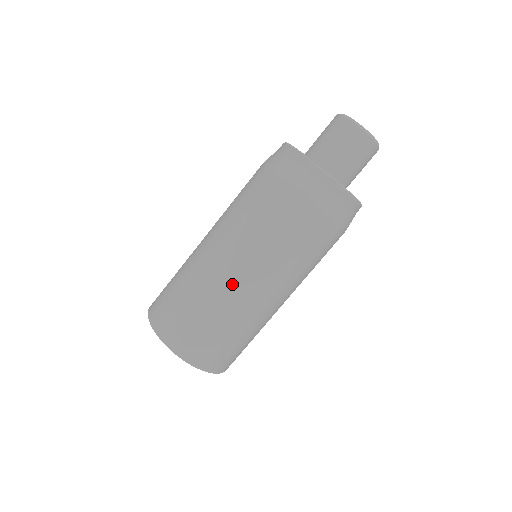
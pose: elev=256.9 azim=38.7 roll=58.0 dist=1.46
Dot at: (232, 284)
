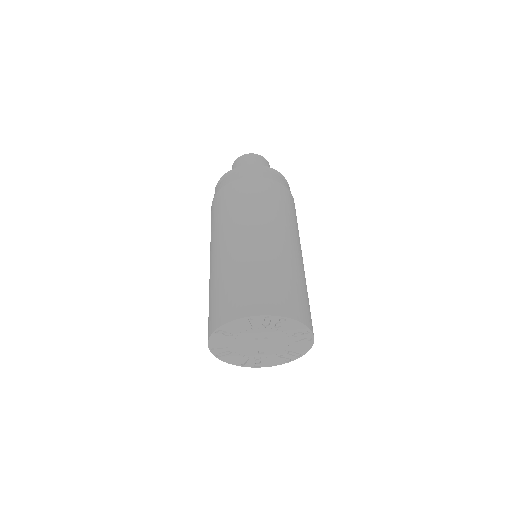
Dot at: (261, 242)
